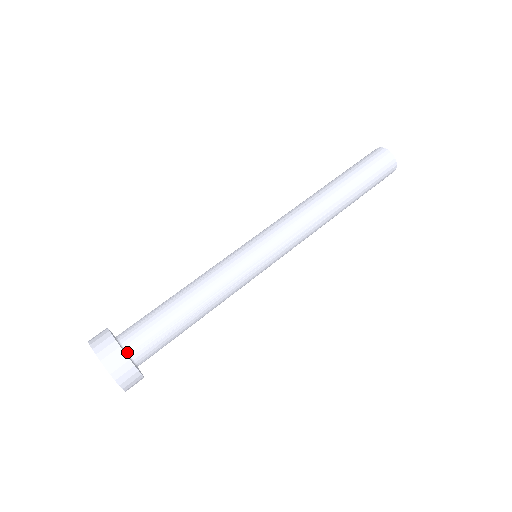
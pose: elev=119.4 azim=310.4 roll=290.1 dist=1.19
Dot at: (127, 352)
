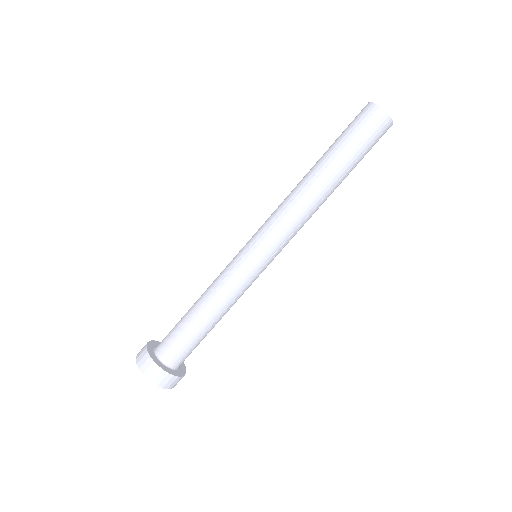
Dot at: (169, 366)
